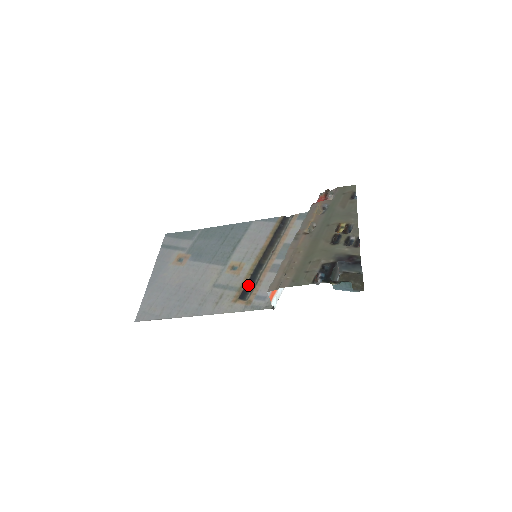
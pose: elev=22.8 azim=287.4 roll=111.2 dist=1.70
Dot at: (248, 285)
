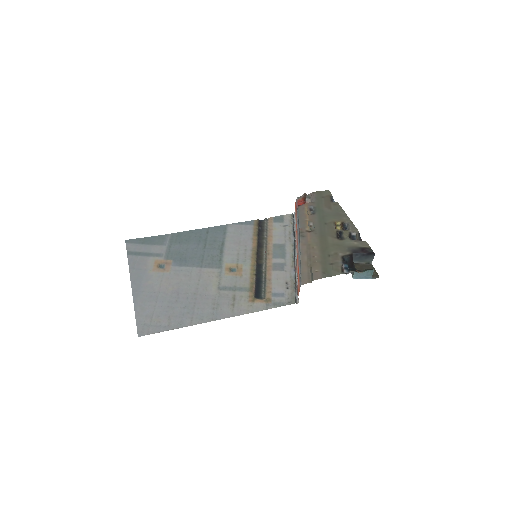
Dot at: (257, 284)
